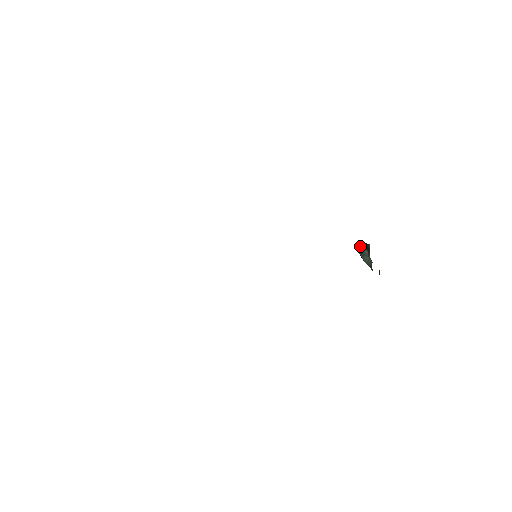
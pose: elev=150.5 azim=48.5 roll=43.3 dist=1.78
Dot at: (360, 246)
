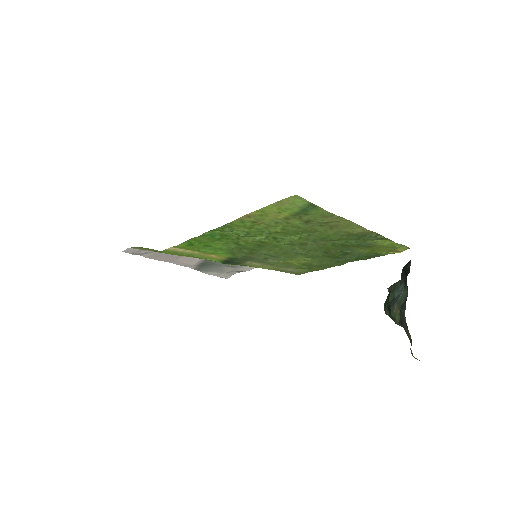
Dot at: (394, 285)
